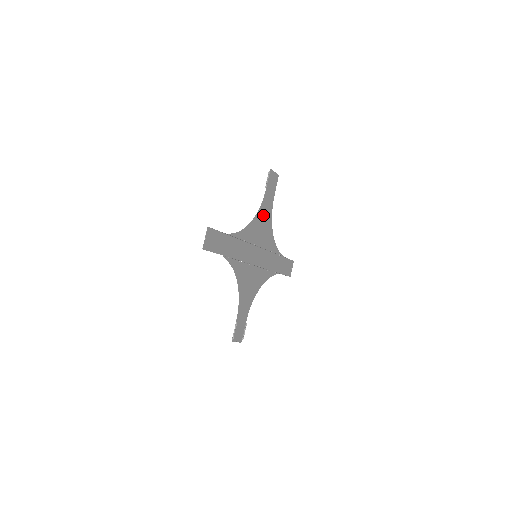
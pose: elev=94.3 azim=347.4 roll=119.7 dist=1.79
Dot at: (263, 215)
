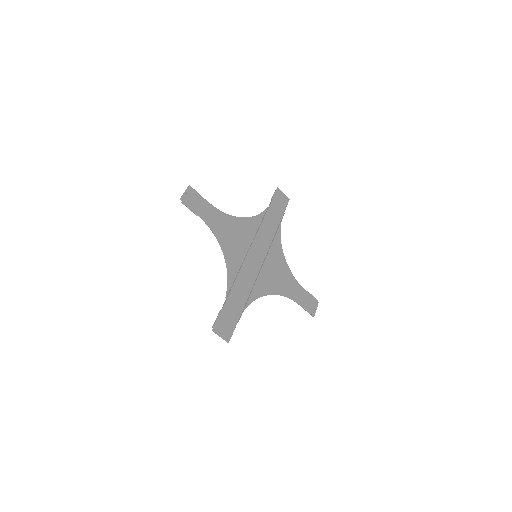
Dot at: (222, 230)
